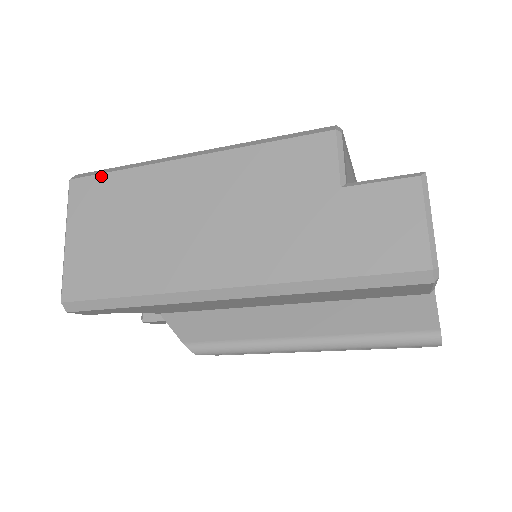
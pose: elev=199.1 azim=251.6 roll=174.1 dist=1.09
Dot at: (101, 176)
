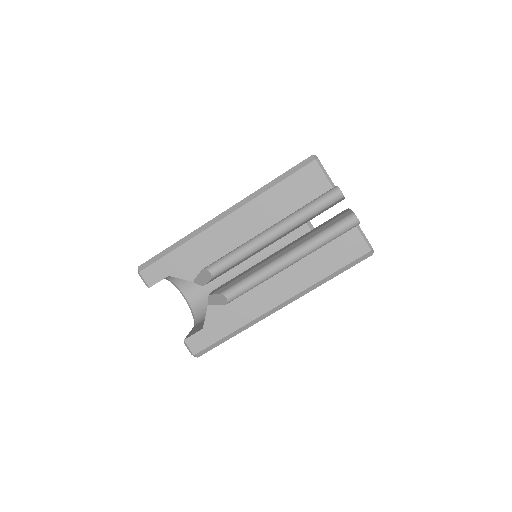
Dot at: occluded
